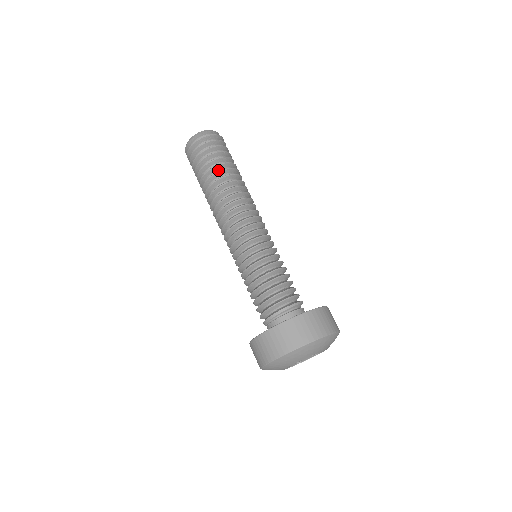
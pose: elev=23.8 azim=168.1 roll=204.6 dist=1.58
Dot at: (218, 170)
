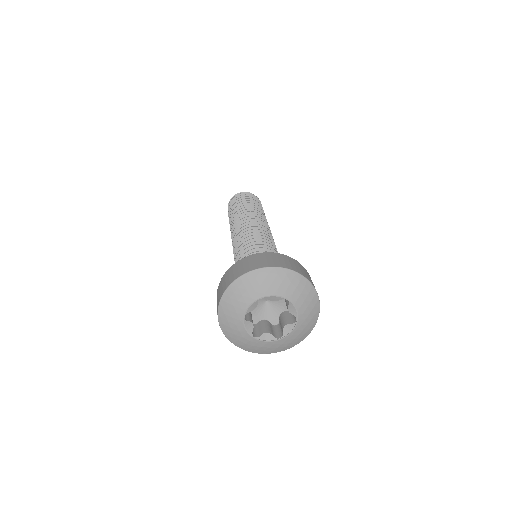
Dot at: occluded
